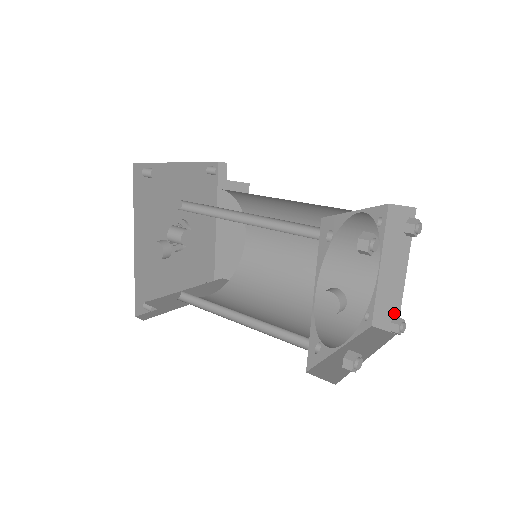
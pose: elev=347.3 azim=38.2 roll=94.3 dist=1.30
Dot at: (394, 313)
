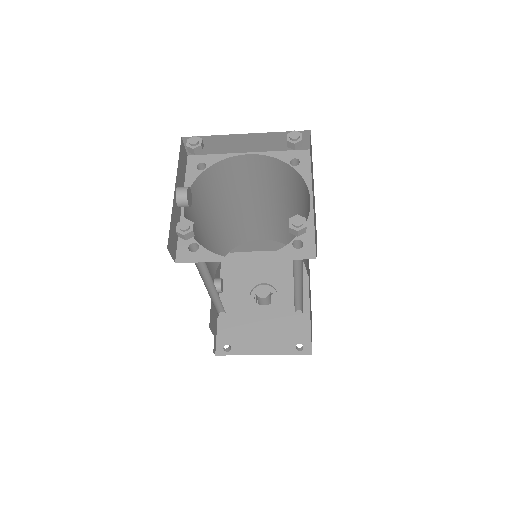
Dot at: occluded
